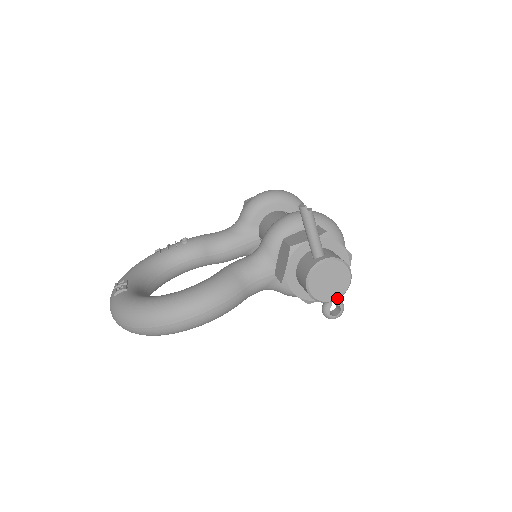
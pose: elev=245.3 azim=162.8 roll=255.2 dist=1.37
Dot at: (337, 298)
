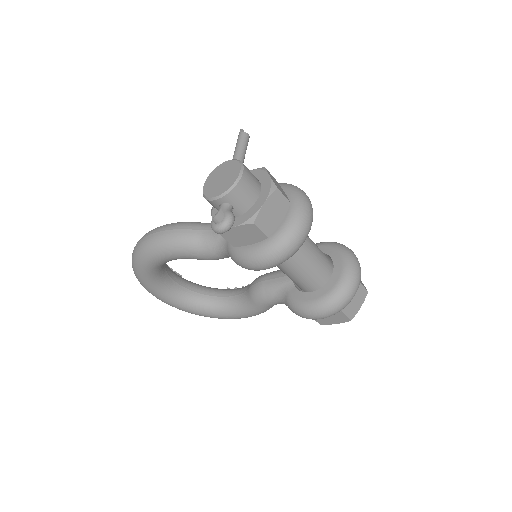
Dot at: (219, 195)
